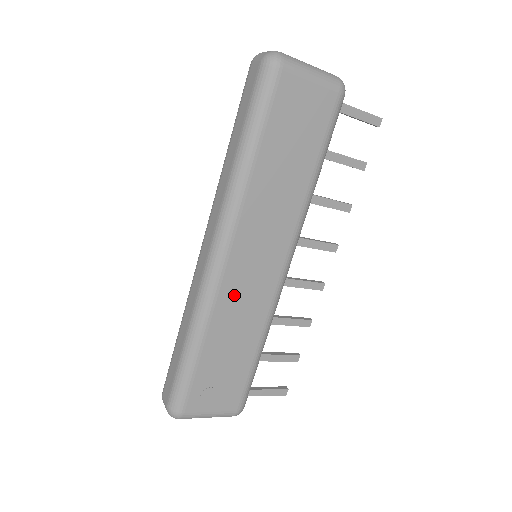
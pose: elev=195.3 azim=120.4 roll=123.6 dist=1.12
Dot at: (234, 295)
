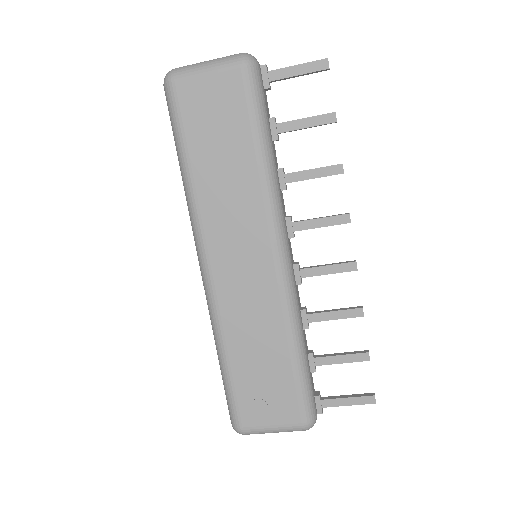
Dot at: (235, 300)
